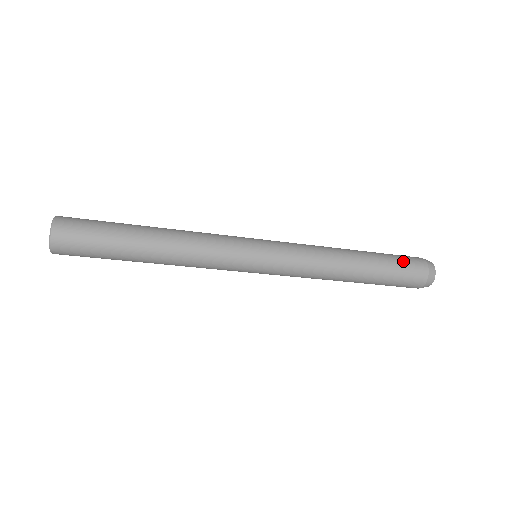
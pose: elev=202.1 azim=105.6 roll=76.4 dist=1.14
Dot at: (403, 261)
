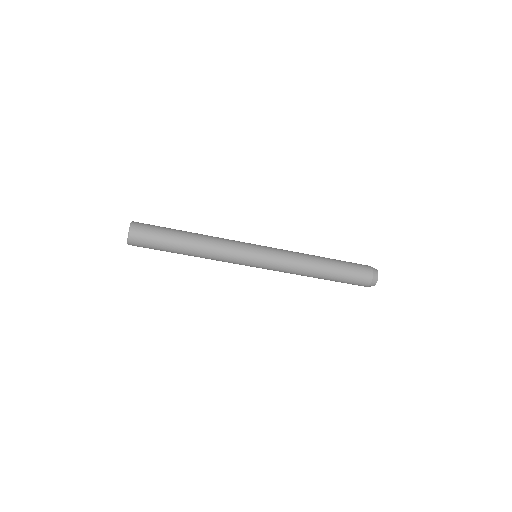
Dot at: (356, 274)
